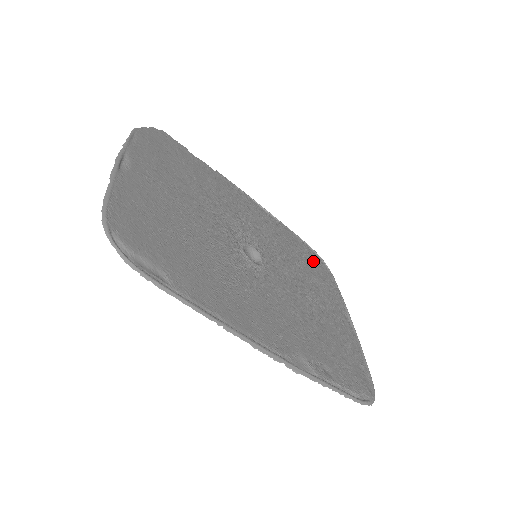
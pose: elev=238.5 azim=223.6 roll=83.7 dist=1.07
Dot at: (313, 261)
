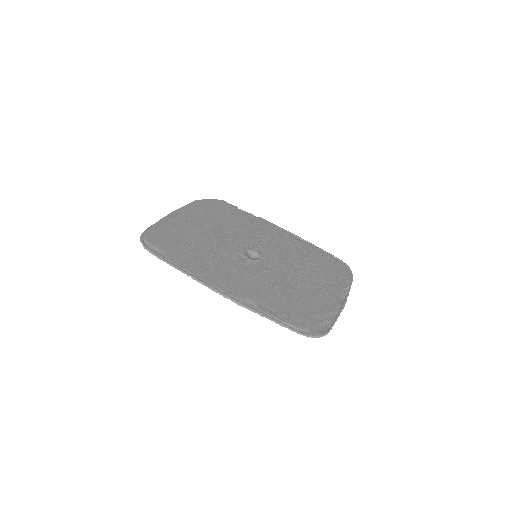
Dot at: (331, 266)
